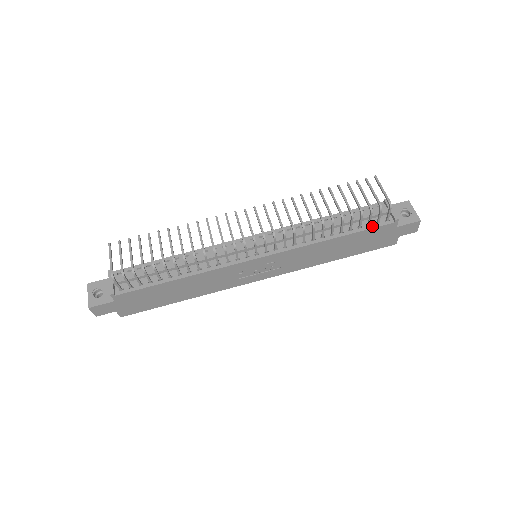
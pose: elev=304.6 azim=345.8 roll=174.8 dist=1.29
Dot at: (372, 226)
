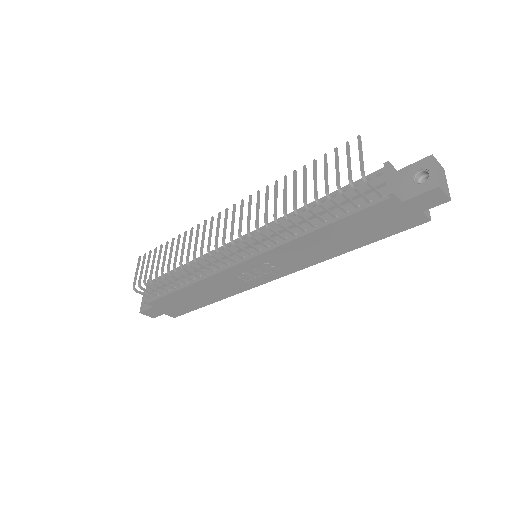
Dot at: (360, 208)
